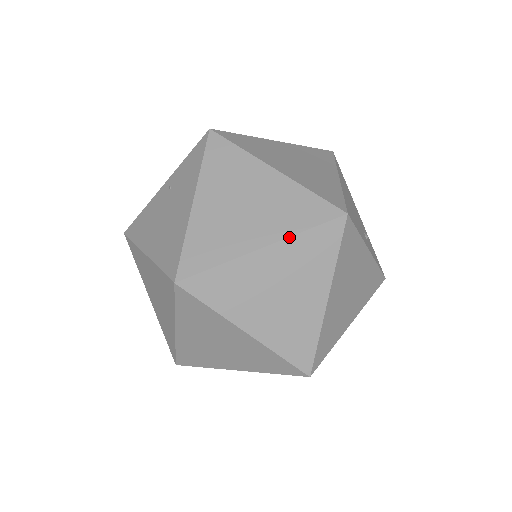
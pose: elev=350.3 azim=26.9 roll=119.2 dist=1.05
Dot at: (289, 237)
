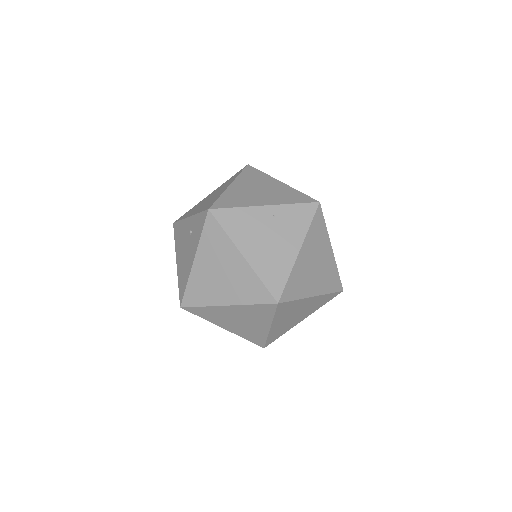
Dot at: (323, 295)
